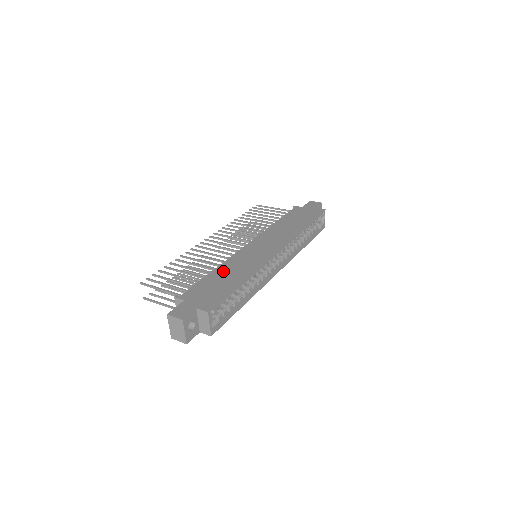
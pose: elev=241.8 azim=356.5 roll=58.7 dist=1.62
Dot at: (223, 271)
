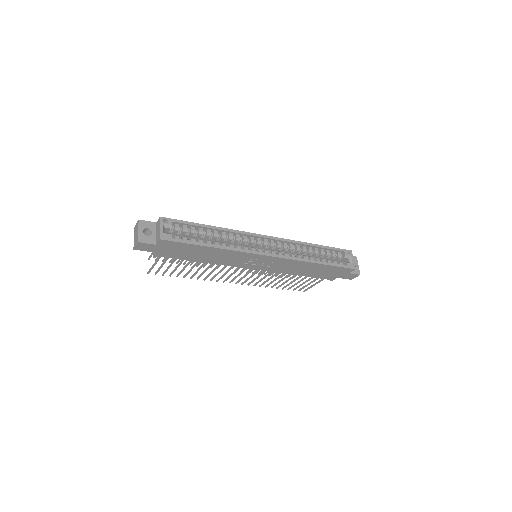
Dot at: occluded
